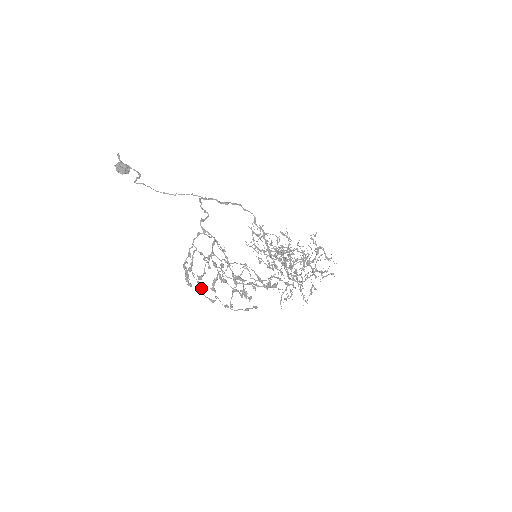
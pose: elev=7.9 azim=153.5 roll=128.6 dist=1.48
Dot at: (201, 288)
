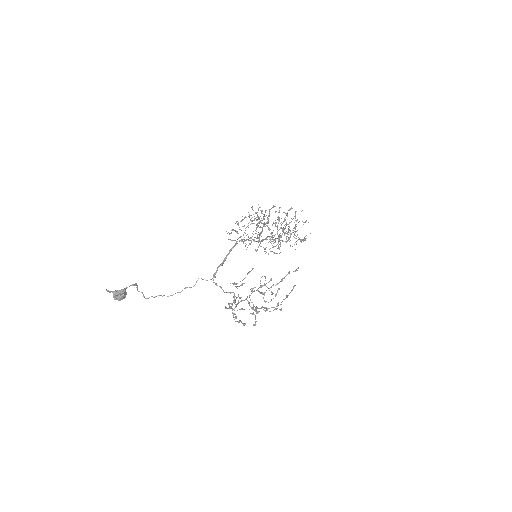
Dot at: occluded
